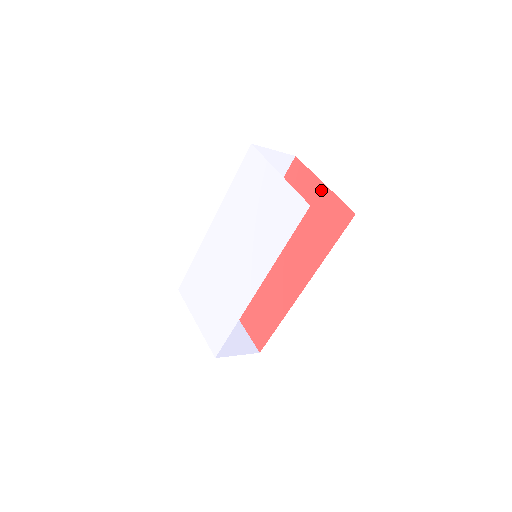
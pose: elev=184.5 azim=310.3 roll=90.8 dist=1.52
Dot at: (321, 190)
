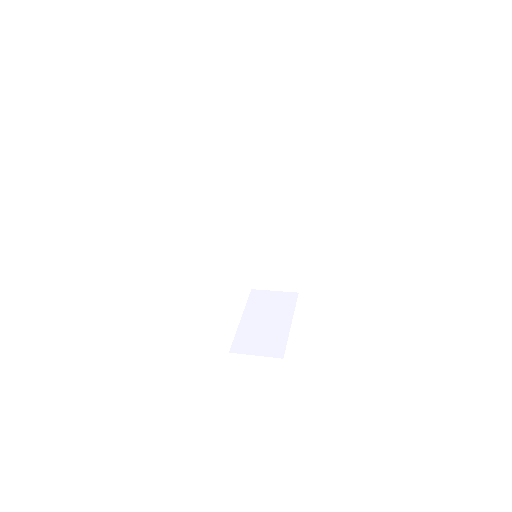
Dot at: occluded
